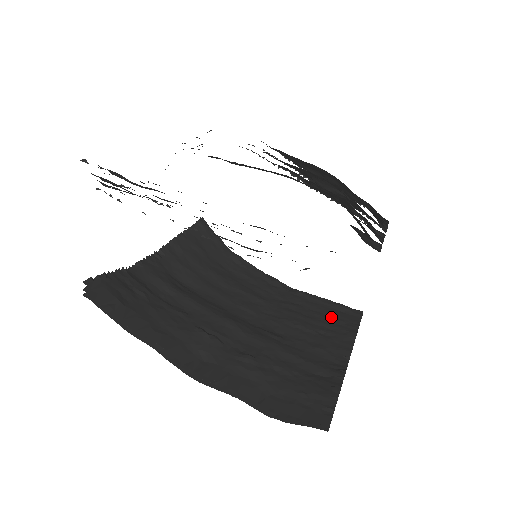
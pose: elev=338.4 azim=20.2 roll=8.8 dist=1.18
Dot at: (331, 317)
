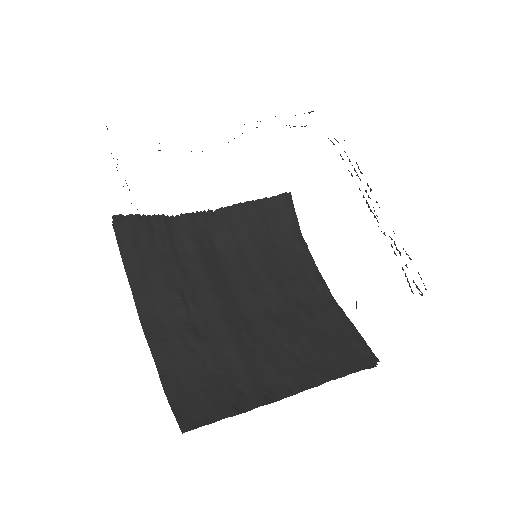
Dot at: (332, 347)
